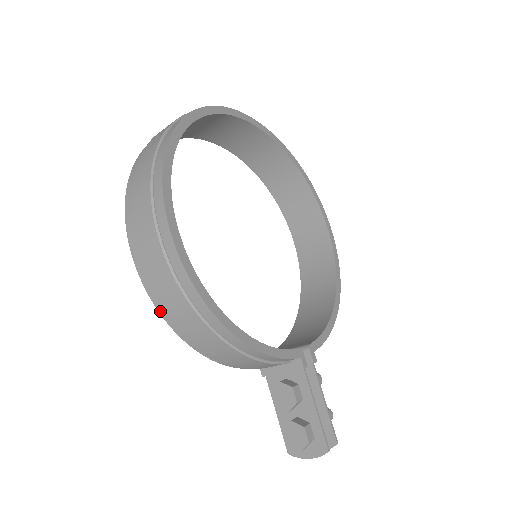
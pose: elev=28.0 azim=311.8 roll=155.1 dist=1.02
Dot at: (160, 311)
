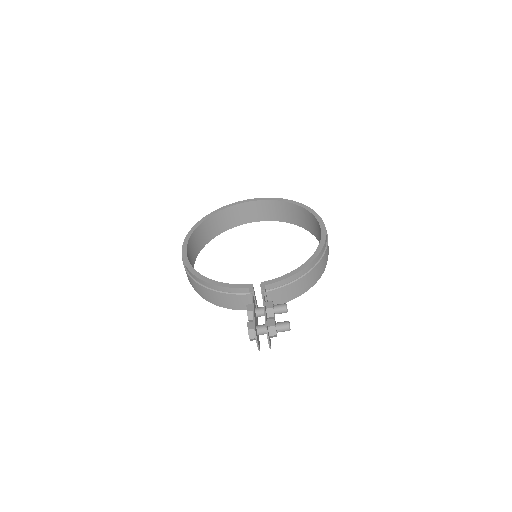
Dot at: occluded
